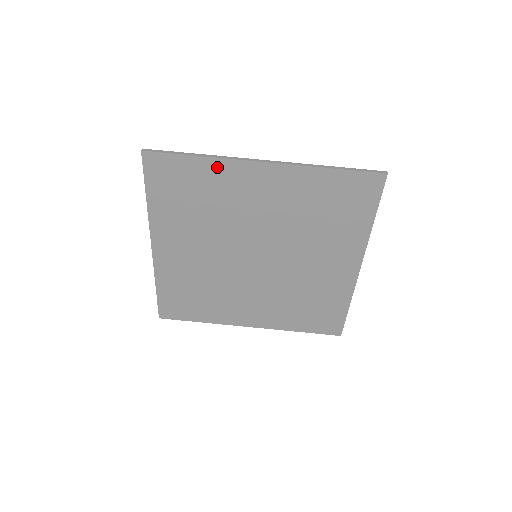
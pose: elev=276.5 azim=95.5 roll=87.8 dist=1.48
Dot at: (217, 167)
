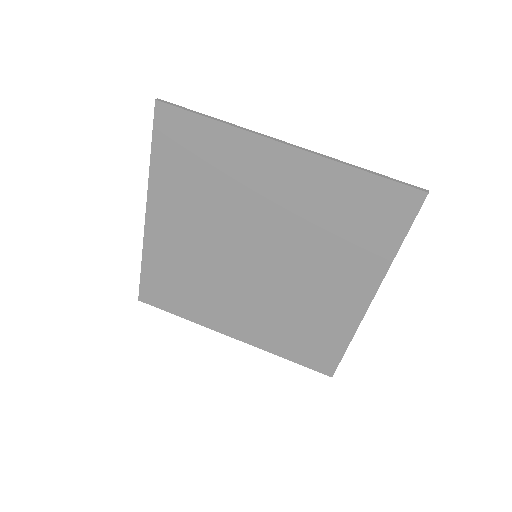
Dot at: (233, 138)
